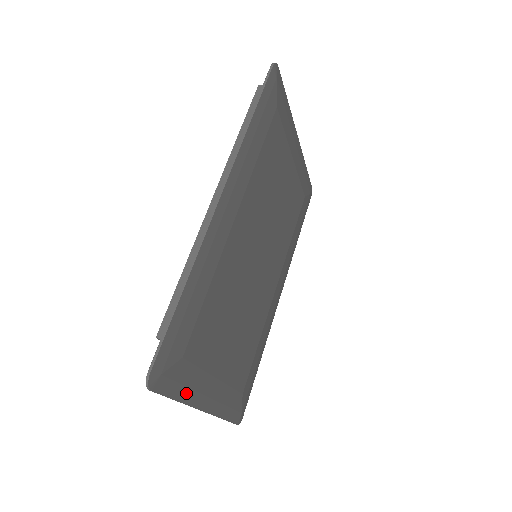
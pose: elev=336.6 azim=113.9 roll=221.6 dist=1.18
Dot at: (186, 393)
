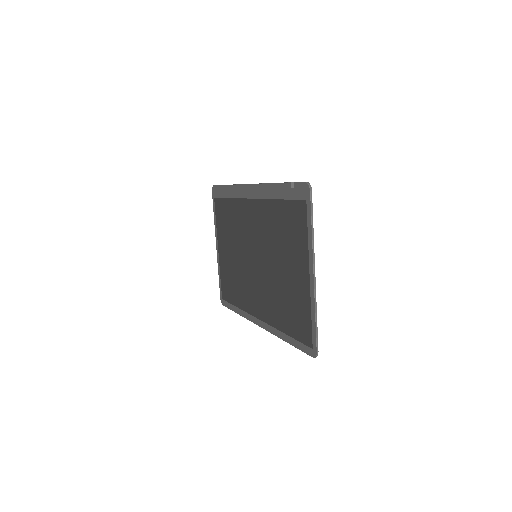
Dot at: (310, 234)
